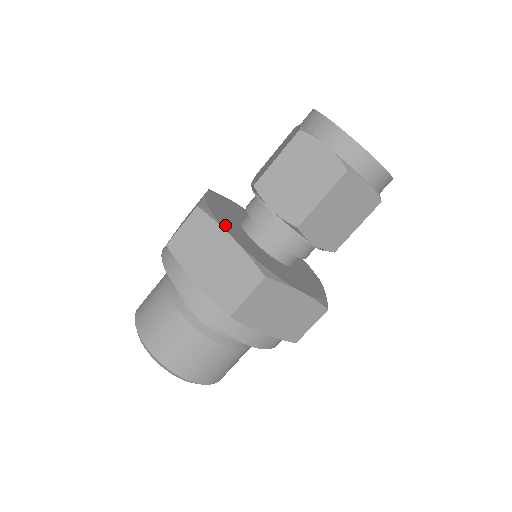
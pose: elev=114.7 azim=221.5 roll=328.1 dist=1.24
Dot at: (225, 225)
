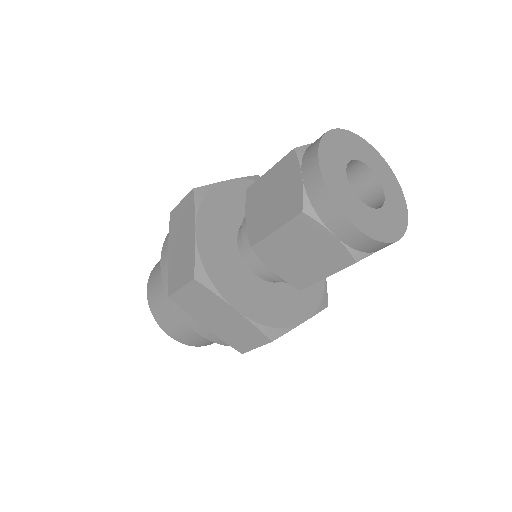
Dot at: (226, 289)
